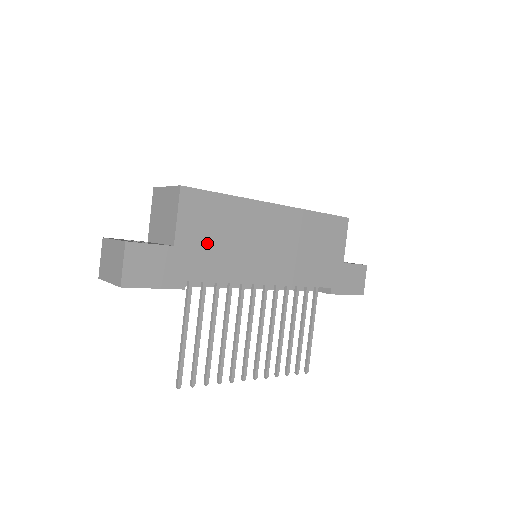
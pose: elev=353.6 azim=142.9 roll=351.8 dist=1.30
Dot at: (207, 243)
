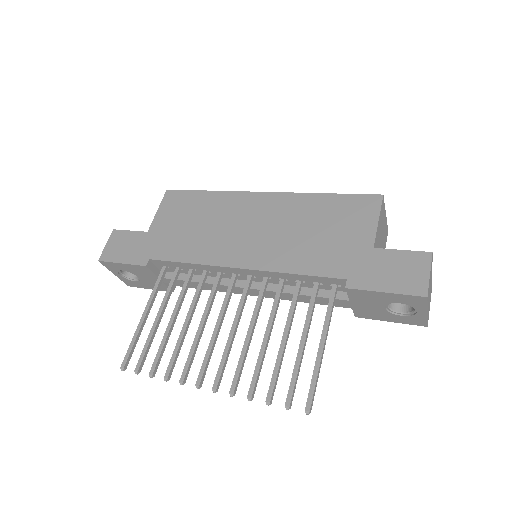
Dot at: (178, 229)
